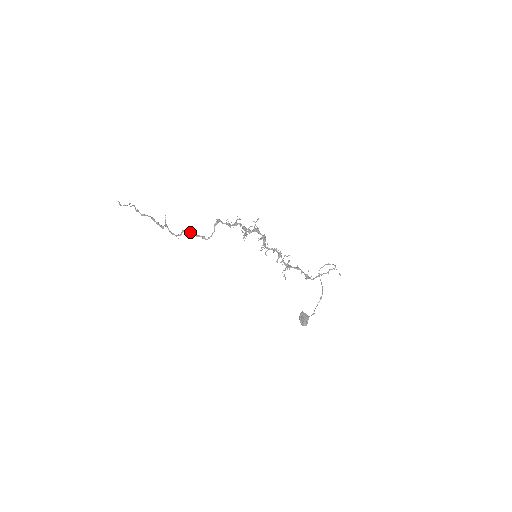
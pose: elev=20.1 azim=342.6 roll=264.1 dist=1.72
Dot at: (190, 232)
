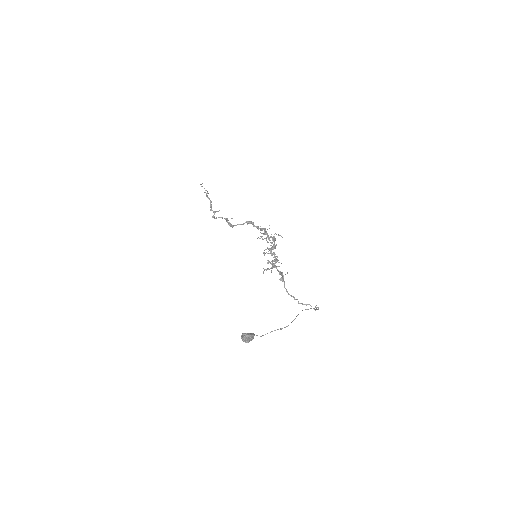
Dot at: (226, 218)
